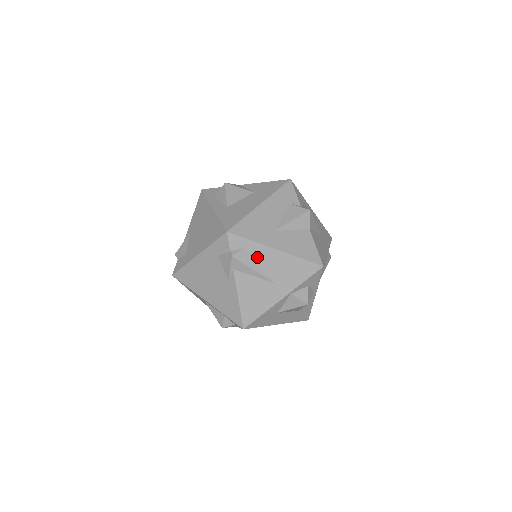
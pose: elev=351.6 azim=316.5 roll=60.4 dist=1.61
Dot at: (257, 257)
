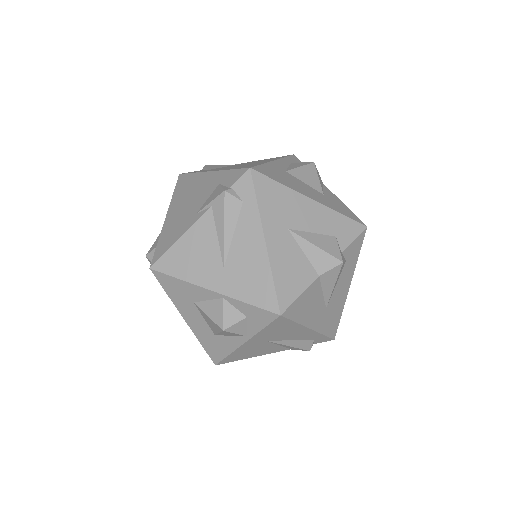
Dot at: (242, 224)
